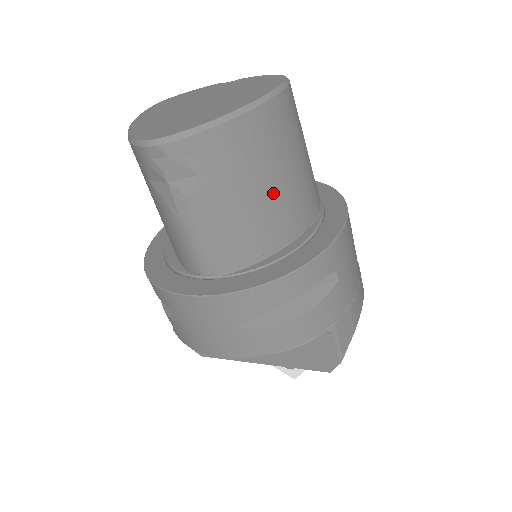
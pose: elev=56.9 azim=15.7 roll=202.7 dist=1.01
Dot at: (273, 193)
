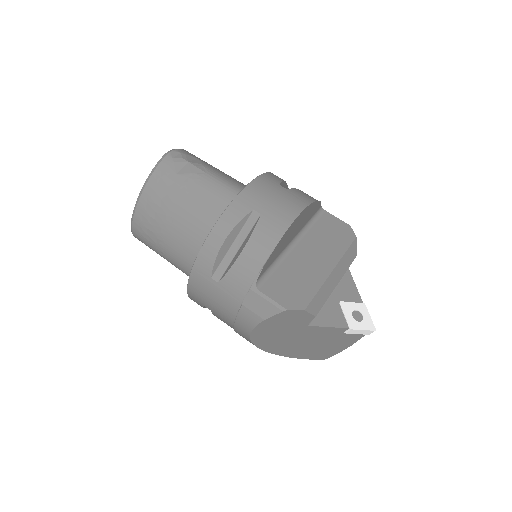
Dot at: occluded
